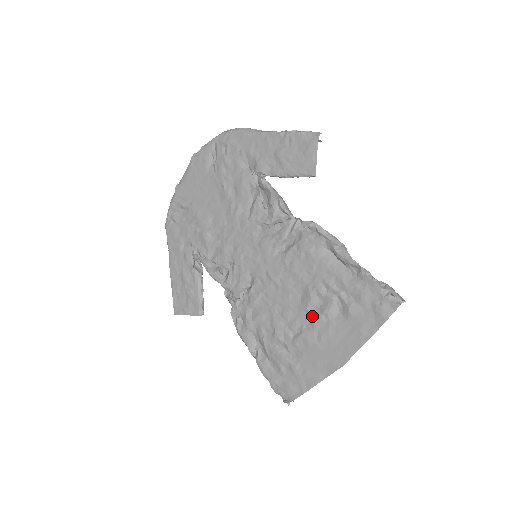
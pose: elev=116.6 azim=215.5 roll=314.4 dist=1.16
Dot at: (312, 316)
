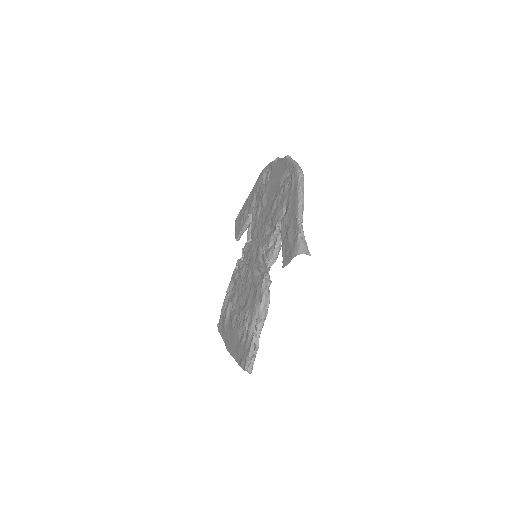
Dot at: (239, 317)
